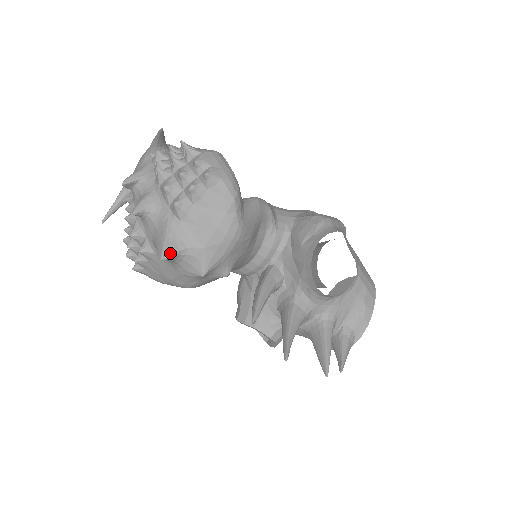
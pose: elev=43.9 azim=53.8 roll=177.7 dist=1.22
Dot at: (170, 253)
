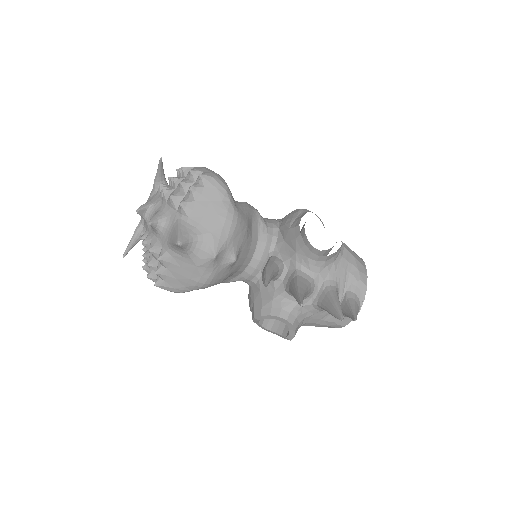
Dot at: (184, 239)
